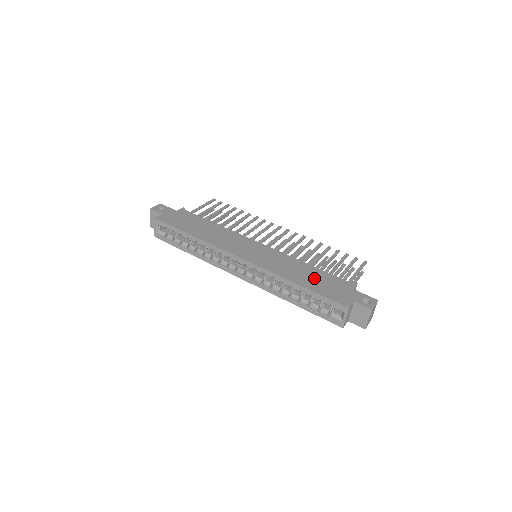
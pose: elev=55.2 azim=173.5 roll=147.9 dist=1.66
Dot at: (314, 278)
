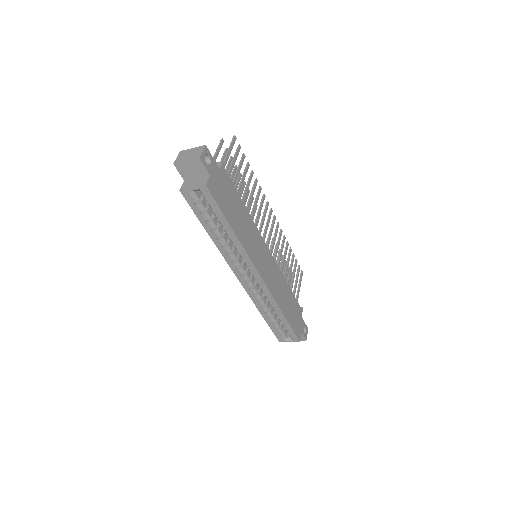
Dot at: (290, 305)
